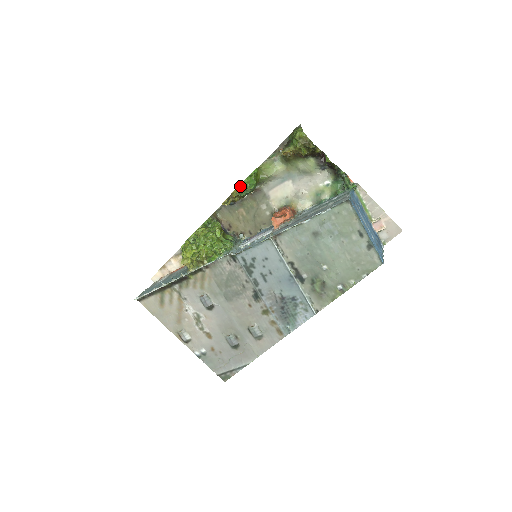
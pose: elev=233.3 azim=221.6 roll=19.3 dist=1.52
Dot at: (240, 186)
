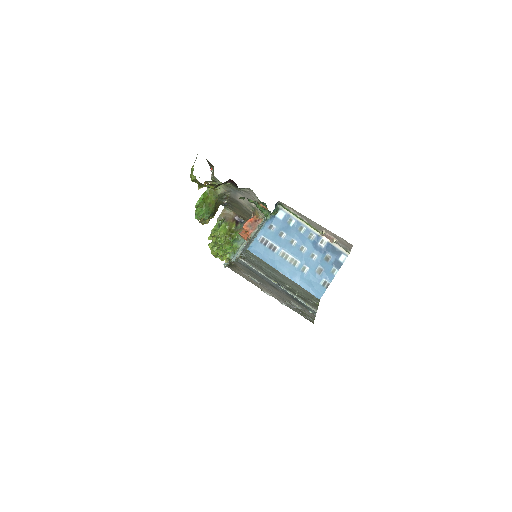
Dot at: occluded
